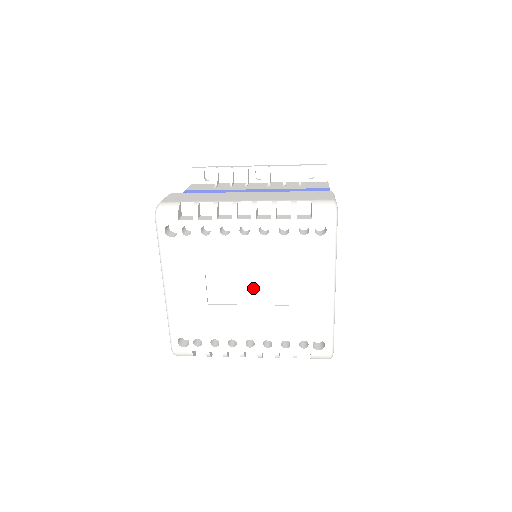
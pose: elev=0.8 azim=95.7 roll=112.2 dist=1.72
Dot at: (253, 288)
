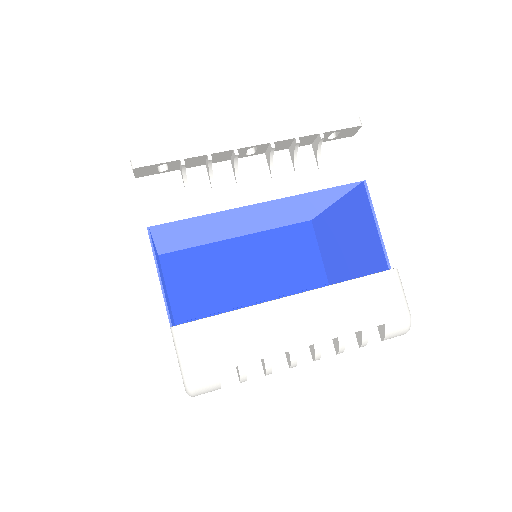
Dot at: occluded
